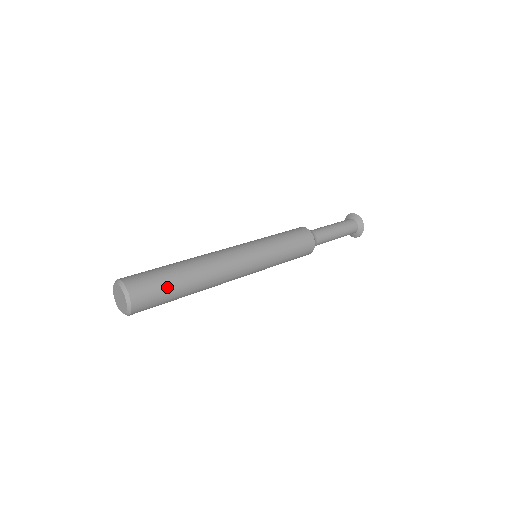
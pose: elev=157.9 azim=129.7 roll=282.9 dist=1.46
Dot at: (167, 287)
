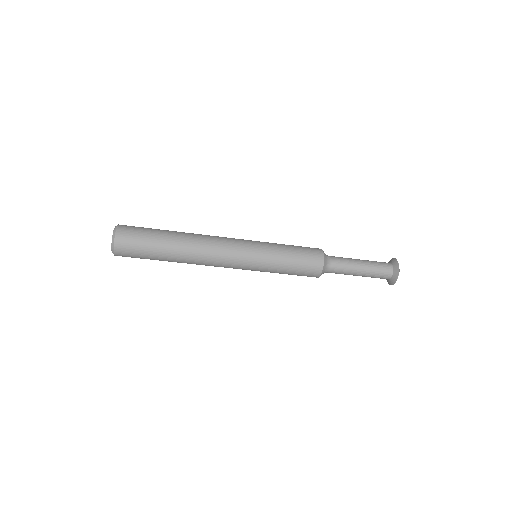
Dot at: (150, 236)
